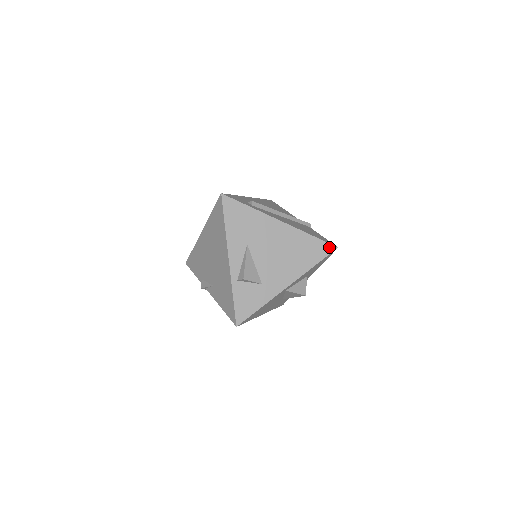
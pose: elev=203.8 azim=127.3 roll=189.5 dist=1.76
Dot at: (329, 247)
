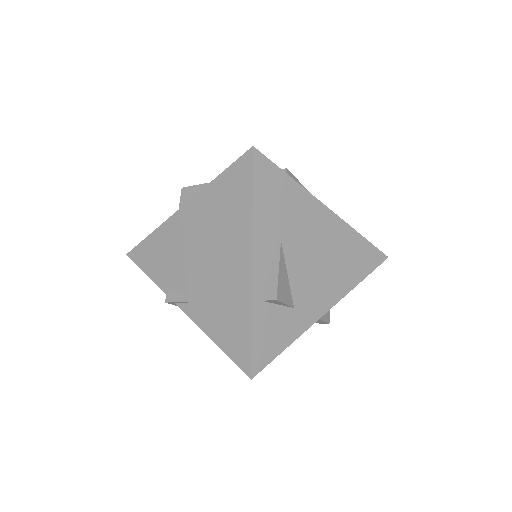
Dot at: (379, 256)
